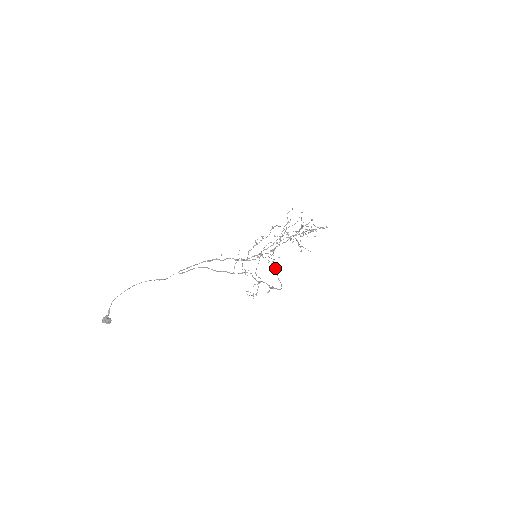
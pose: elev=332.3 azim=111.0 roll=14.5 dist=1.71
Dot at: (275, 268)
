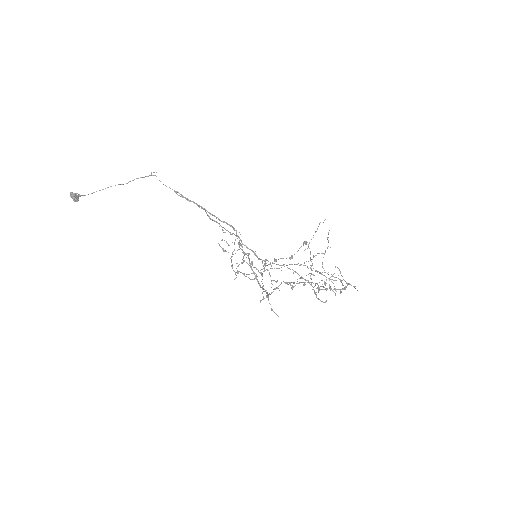
Dot at: (267, 292)
